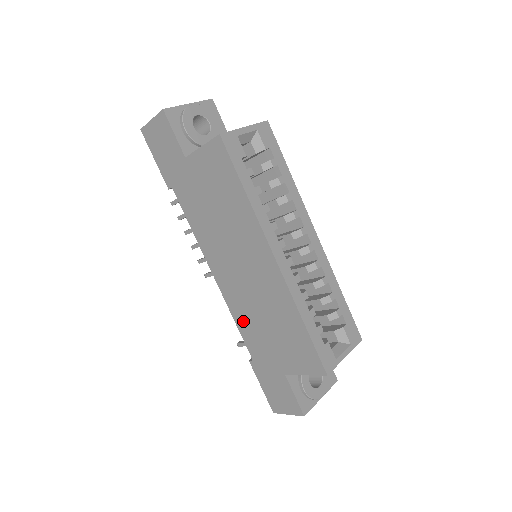
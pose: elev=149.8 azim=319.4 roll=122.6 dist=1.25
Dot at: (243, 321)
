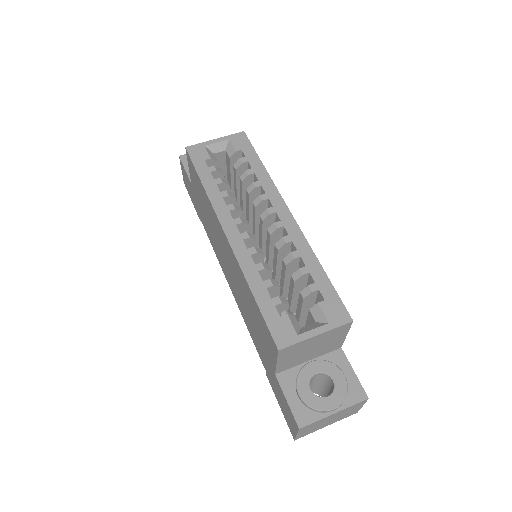
Dot at: (248, 324)
